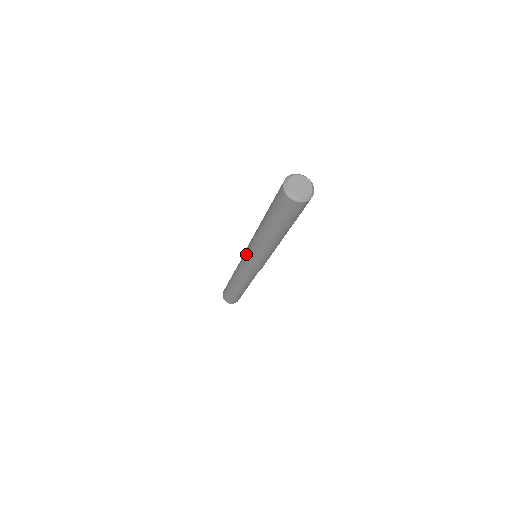
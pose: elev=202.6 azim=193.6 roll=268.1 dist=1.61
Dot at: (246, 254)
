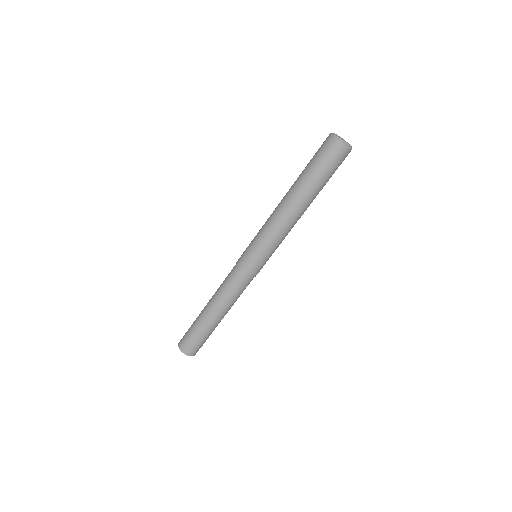
Dot at: (257, 252)
